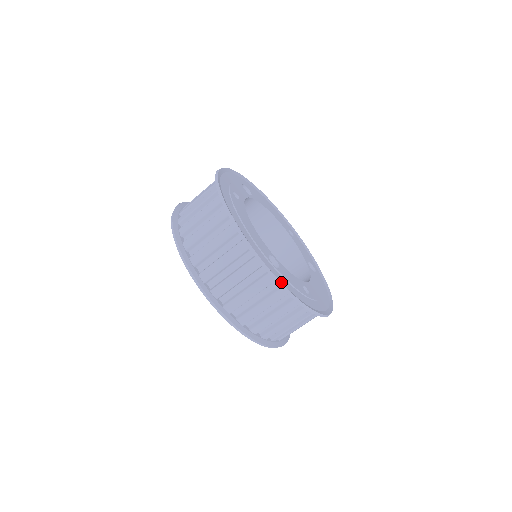
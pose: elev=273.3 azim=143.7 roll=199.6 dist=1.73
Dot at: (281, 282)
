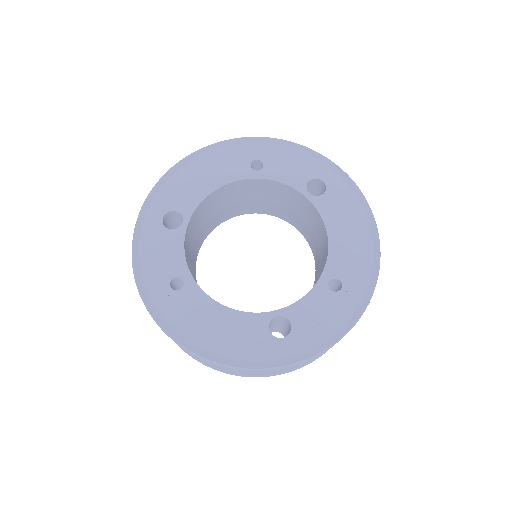
Dot at: (306, 351)
